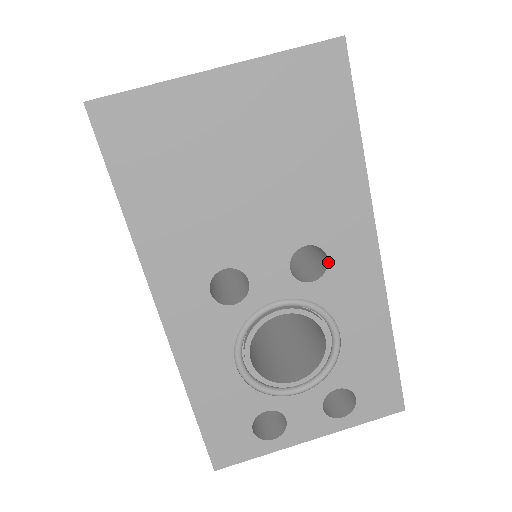
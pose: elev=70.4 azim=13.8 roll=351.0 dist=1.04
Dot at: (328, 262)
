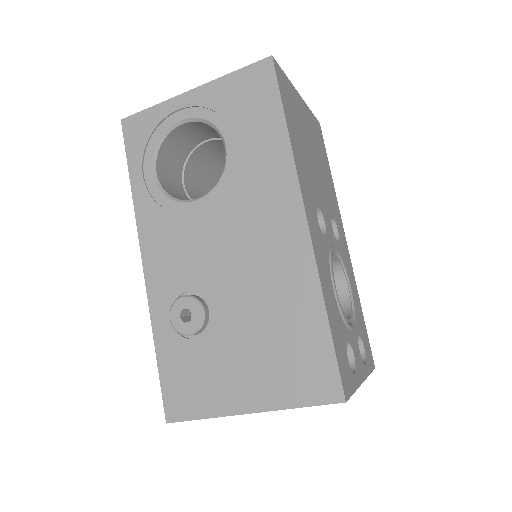
Dot at: (339, 234)
